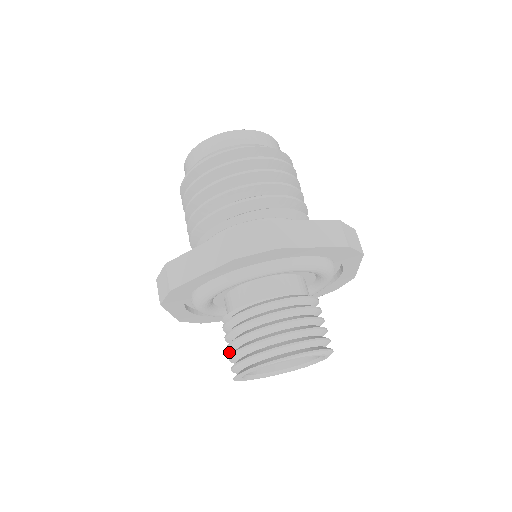
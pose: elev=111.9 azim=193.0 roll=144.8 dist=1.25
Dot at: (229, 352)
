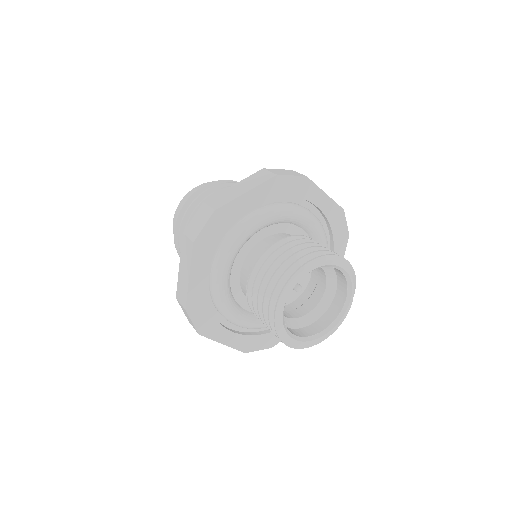
Dot at: occluded
